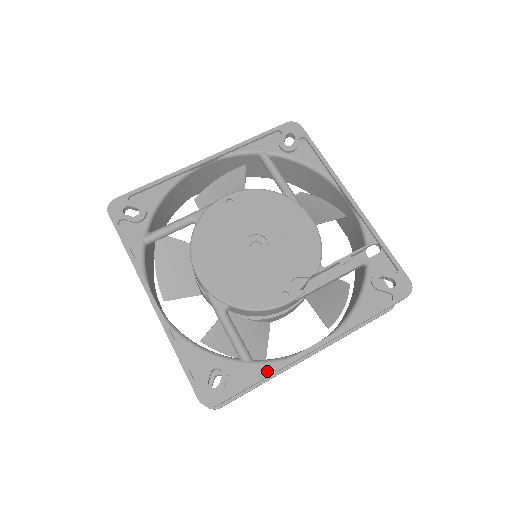
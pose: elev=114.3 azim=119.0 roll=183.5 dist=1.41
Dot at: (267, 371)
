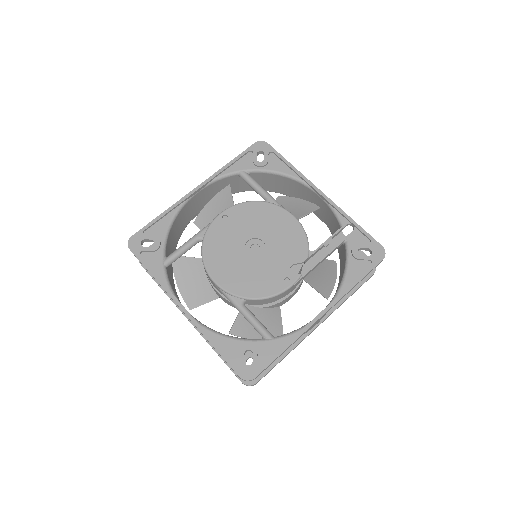
Dot at: (288, 342)
